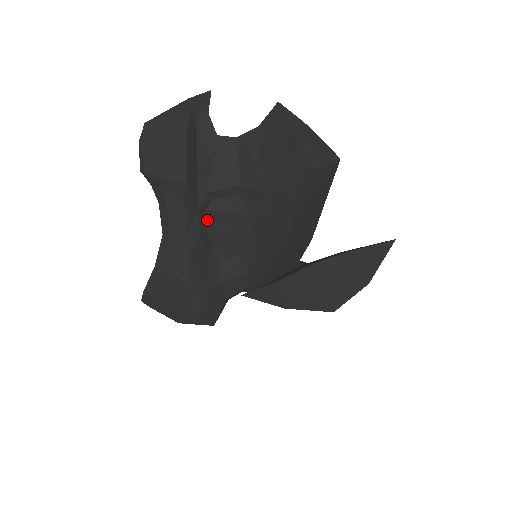
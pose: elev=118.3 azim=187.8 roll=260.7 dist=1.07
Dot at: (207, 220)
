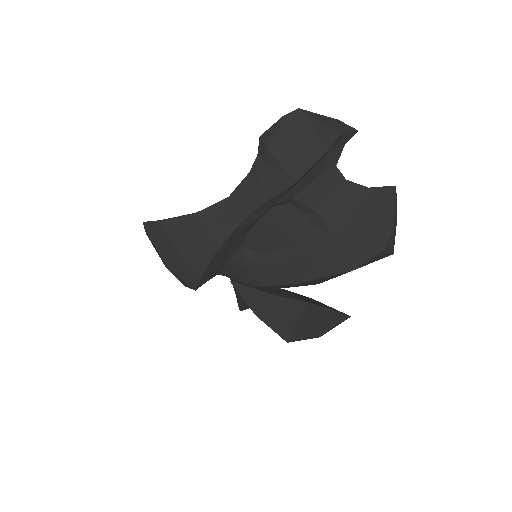
Dot at: (268, 213)
